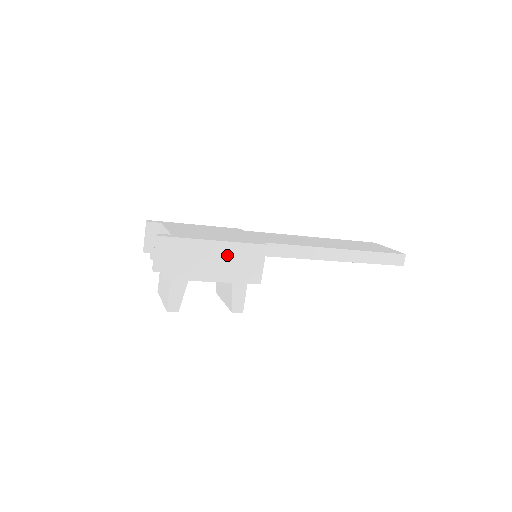
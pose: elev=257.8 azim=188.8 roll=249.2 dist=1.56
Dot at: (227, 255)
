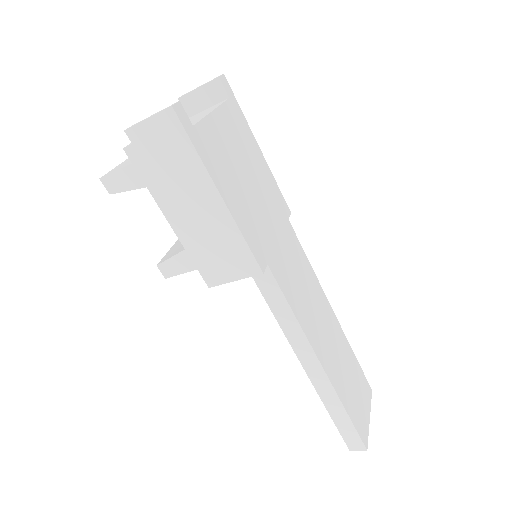
Dot at: (214, 224)
